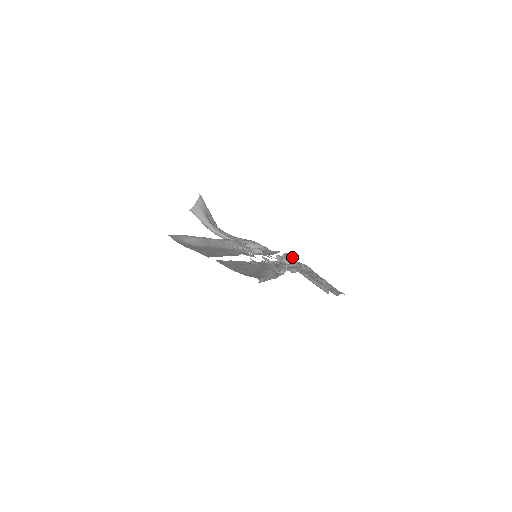
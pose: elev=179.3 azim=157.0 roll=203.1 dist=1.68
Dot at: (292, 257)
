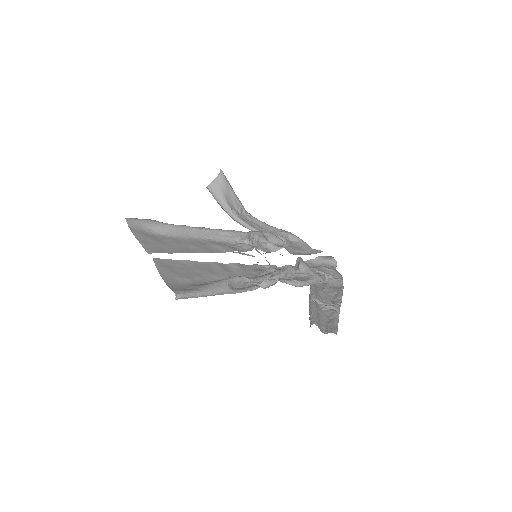
Dot at: (336, 261)
